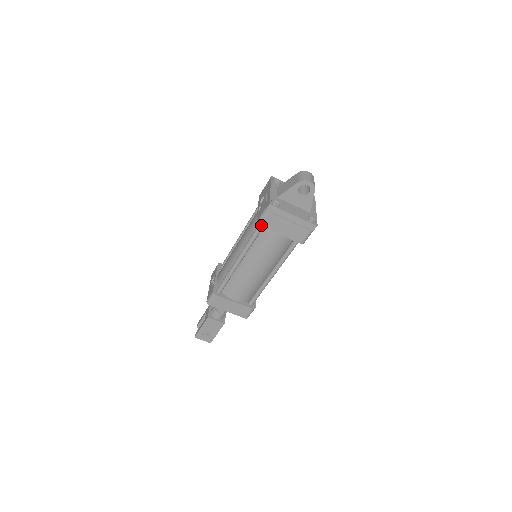
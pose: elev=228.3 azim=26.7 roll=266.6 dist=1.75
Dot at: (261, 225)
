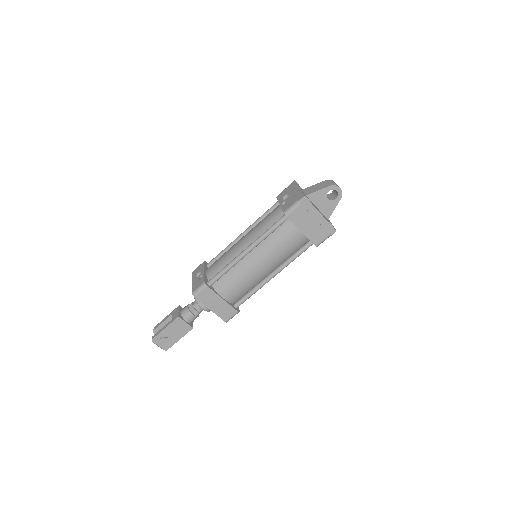
Dot at: (288, 216)
